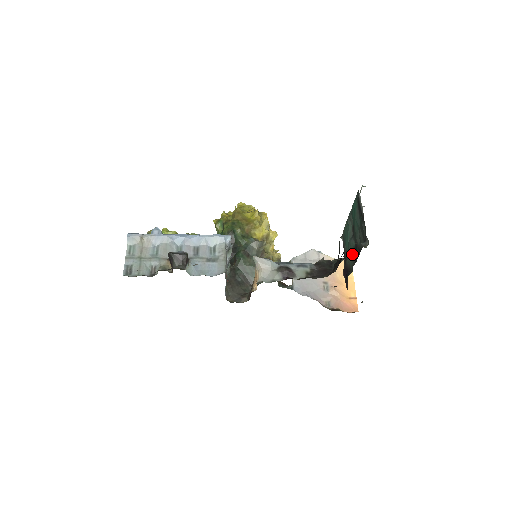
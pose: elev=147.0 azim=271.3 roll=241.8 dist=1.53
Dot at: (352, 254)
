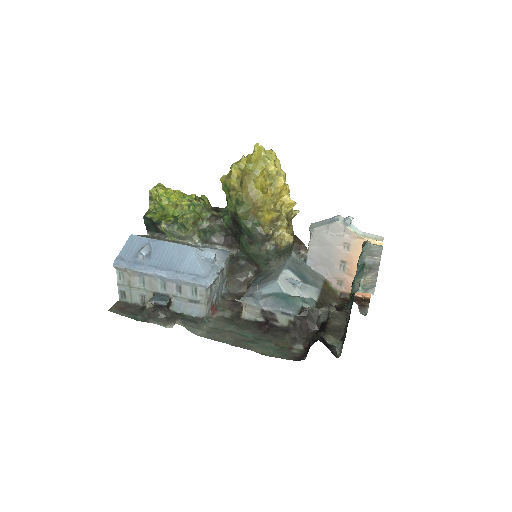
Dot at: occluded
